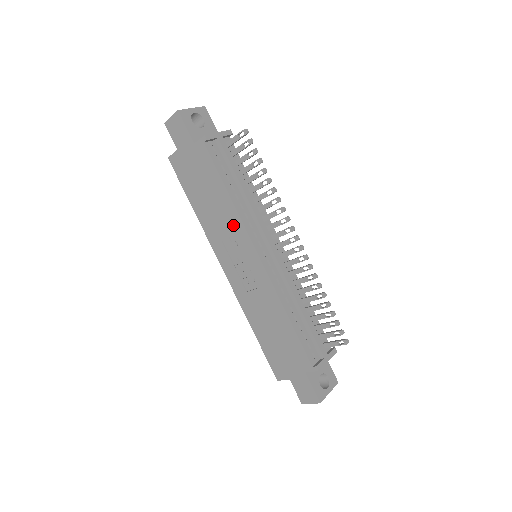
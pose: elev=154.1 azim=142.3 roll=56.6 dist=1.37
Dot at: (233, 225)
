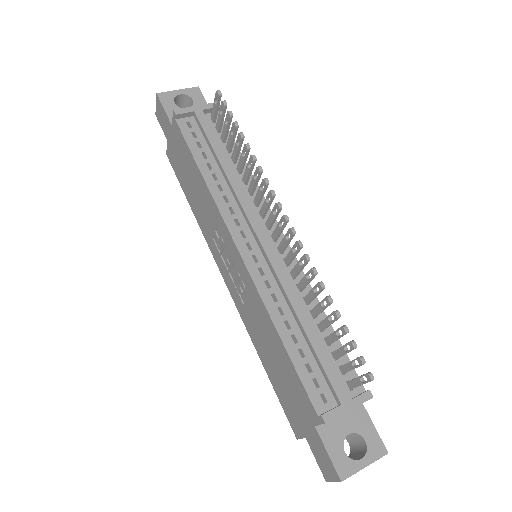
Dot at: (213, 214)
